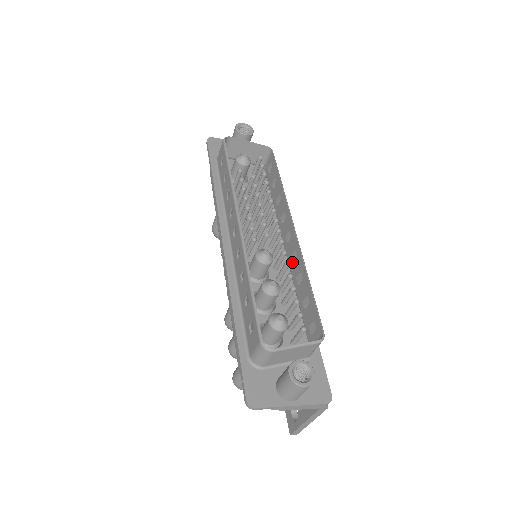
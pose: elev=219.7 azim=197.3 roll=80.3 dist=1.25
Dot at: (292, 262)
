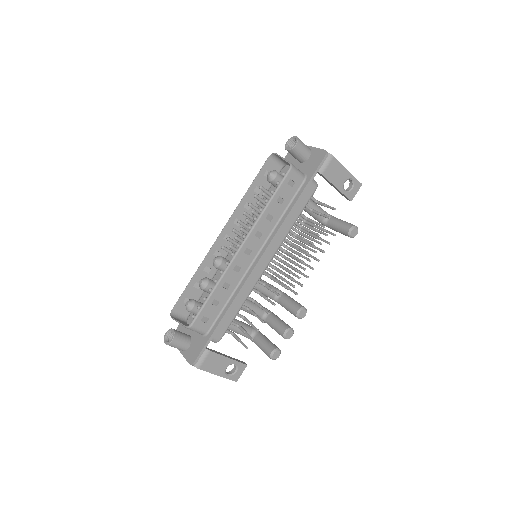
Dot at: (237, 271)
